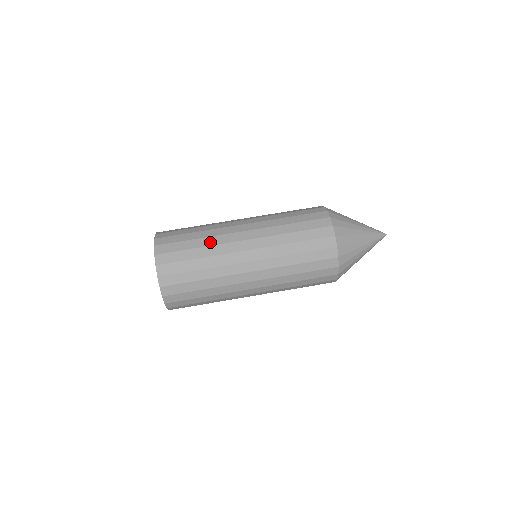
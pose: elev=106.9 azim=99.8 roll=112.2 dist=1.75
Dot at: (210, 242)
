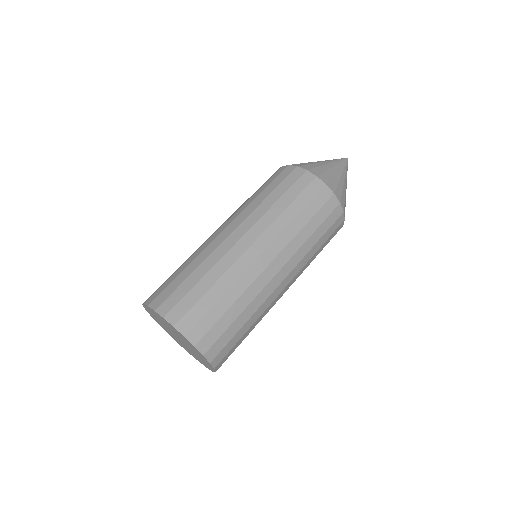
Dot at: (194, 257)
